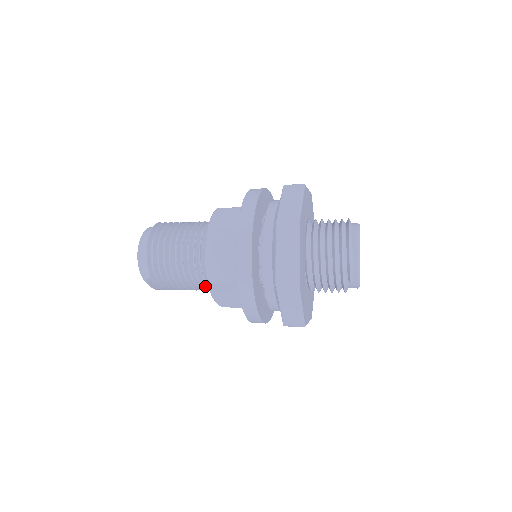
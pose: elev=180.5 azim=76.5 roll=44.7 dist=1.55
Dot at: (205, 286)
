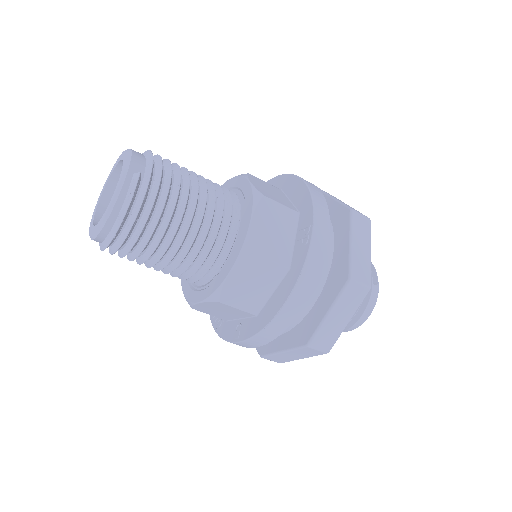
Dot at: (218, 231)
